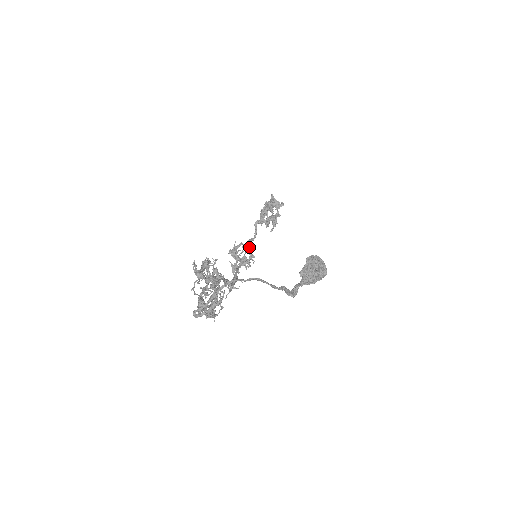
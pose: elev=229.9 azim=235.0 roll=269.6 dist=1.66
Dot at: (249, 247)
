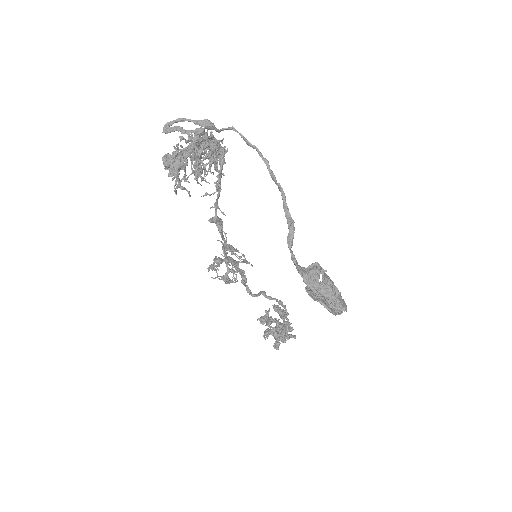
Dot at: (249, 262)
